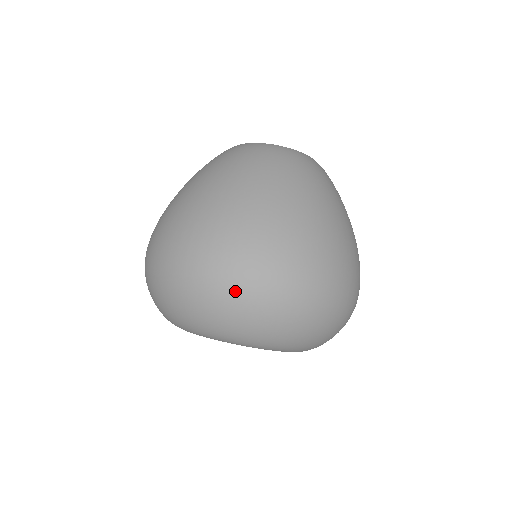
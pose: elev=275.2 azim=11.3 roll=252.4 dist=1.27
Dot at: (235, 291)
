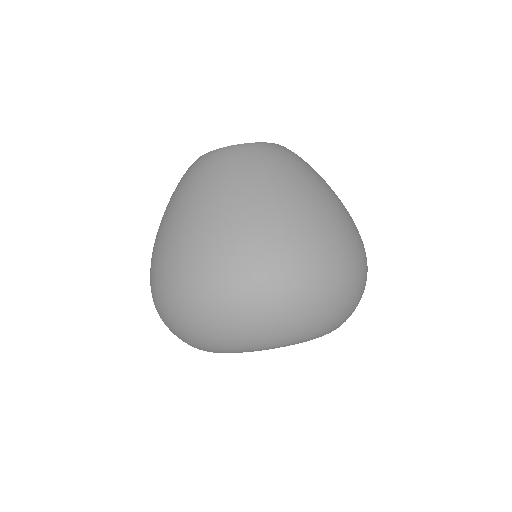
Dot at: (315, 292)
